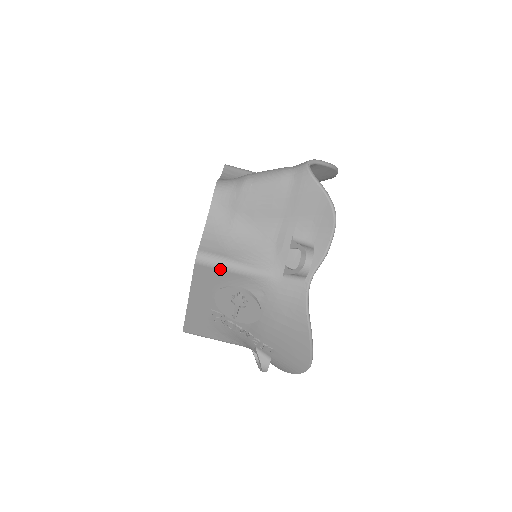
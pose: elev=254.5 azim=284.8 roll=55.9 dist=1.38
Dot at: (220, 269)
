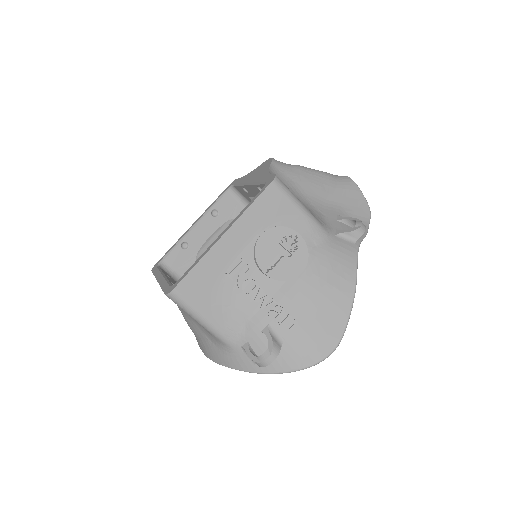
Dot at: (290, 200)
